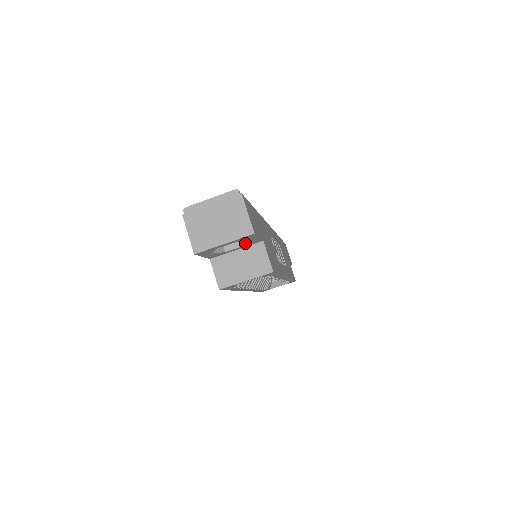
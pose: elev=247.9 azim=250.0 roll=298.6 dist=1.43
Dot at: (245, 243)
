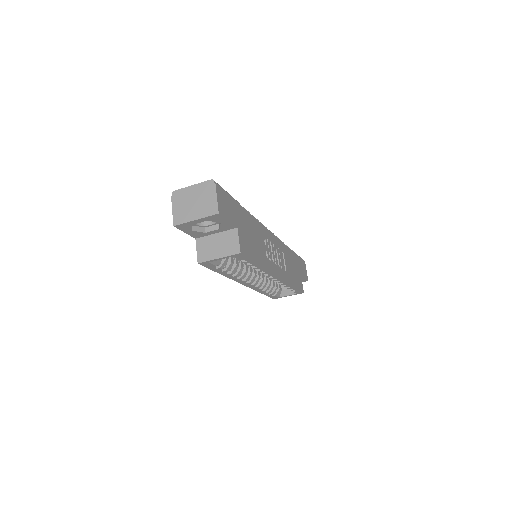
Dot at: (220, 226)
